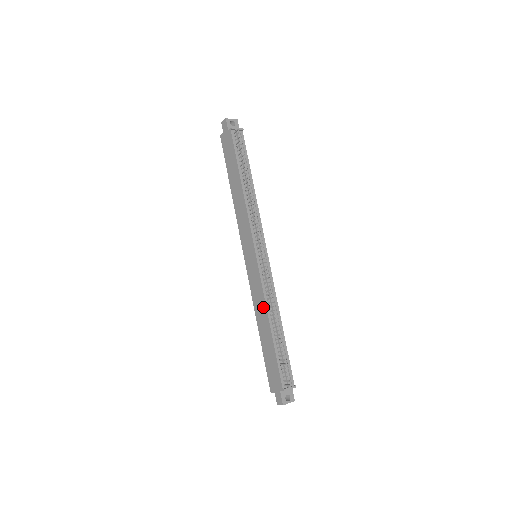
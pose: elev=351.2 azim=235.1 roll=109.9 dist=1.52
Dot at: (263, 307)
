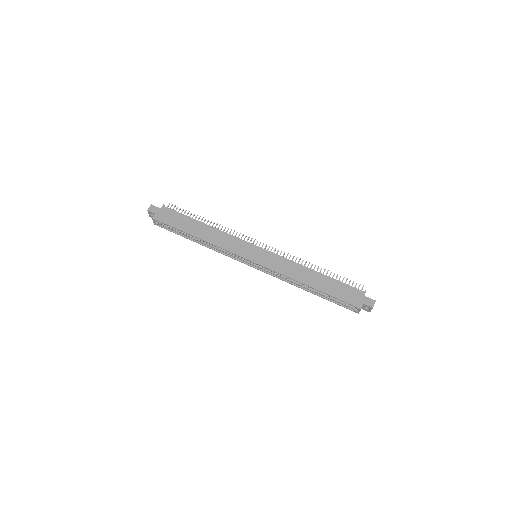
Dot at: (298, 267)
